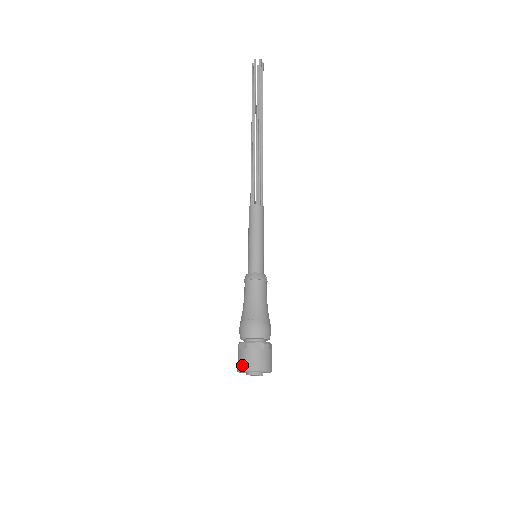
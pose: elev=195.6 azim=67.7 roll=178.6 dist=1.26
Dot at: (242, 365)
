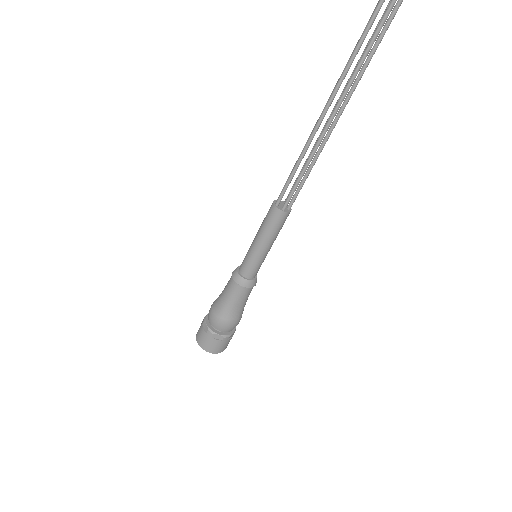
Dot at: (212, 350)
